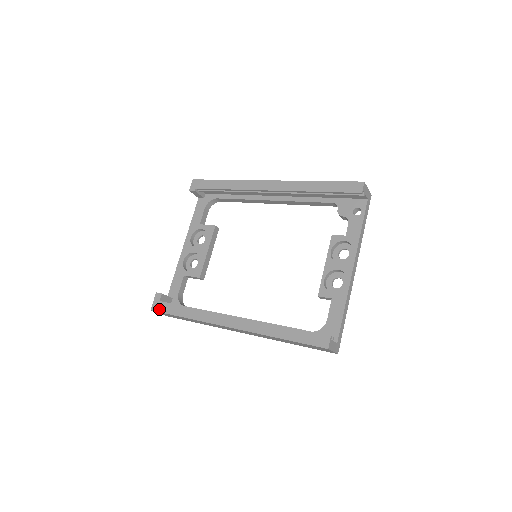
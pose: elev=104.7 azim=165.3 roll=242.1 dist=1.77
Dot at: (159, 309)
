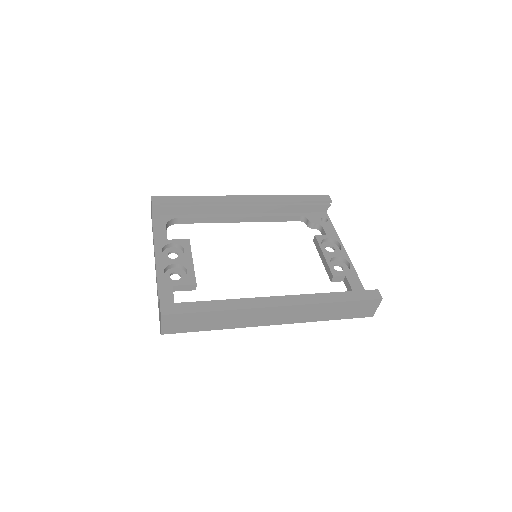
Dot at: (175, 311)
